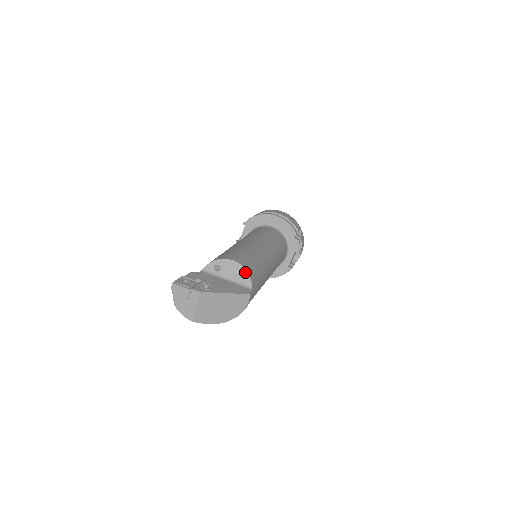
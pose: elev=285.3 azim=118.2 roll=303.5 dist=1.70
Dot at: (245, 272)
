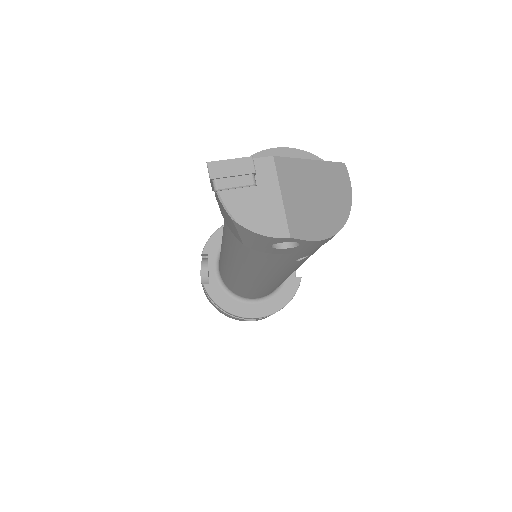
Dot at: (305, 154)
